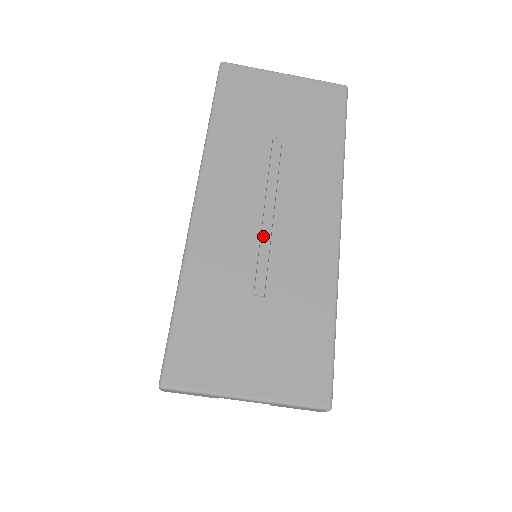
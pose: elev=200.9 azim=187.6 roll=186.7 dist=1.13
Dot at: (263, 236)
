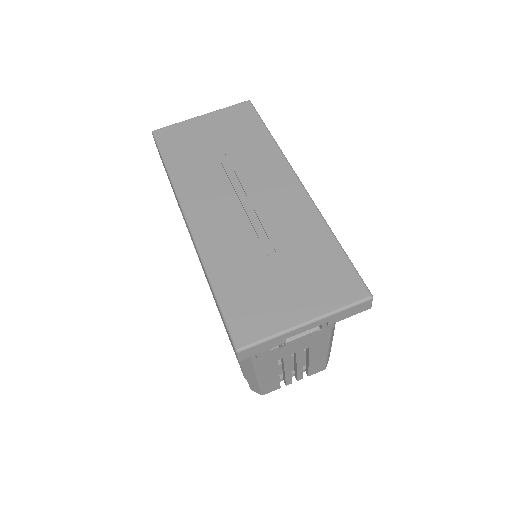
Dot at: (250, 217)
